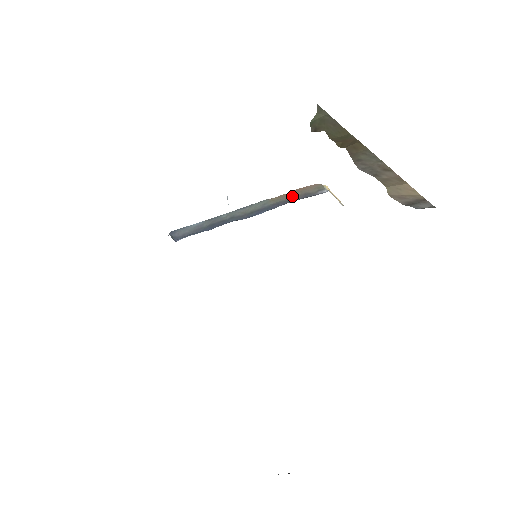
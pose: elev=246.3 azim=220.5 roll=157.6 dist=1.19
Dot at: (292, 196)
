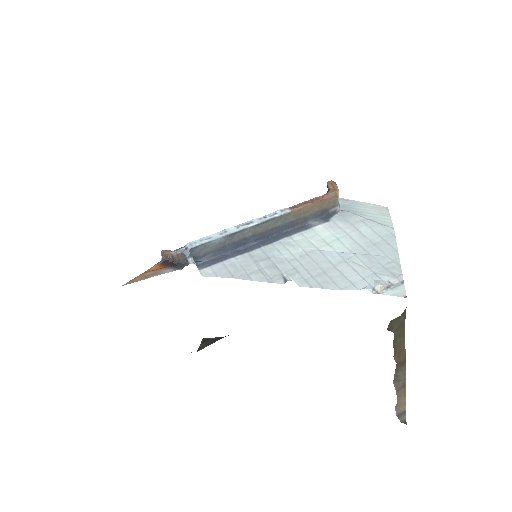
Dot at: (311, 211)
